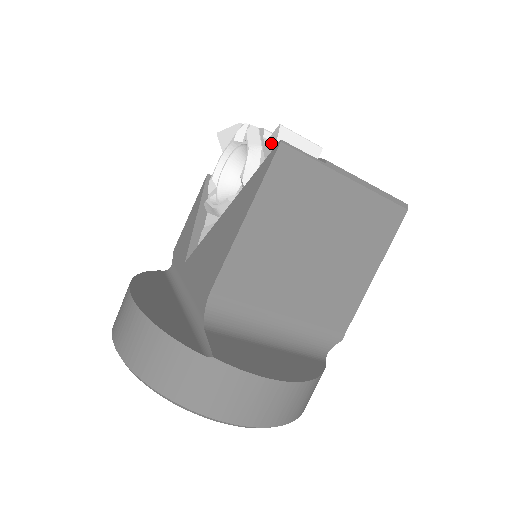
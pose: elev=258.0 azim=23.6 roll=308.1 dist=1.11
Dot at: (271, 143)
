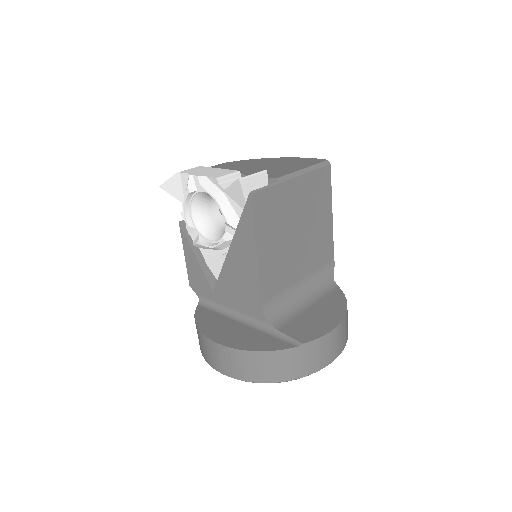
Dot at: (235, 191)
